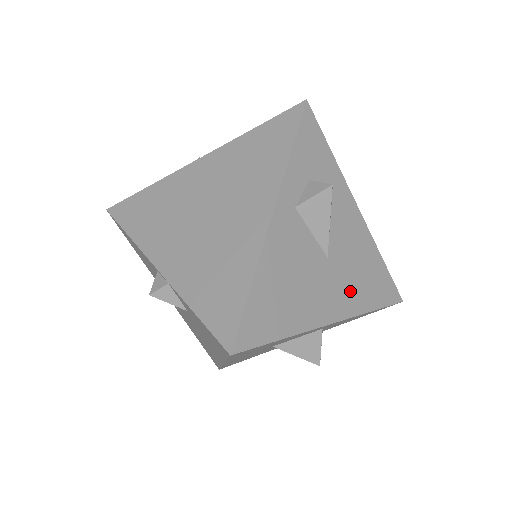
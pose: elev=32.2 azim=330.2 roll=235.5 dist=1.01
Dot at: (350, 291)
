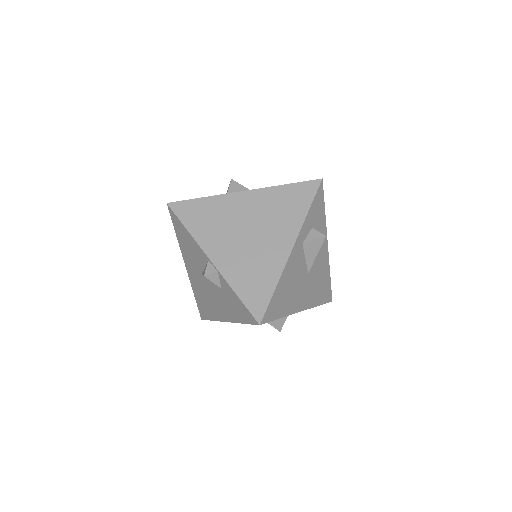
Dot at: (312, 293)
